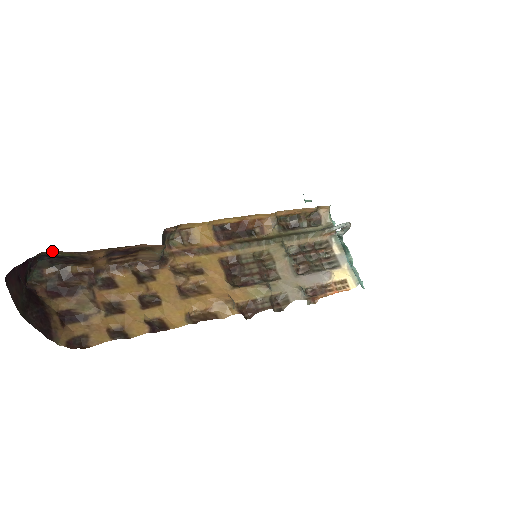
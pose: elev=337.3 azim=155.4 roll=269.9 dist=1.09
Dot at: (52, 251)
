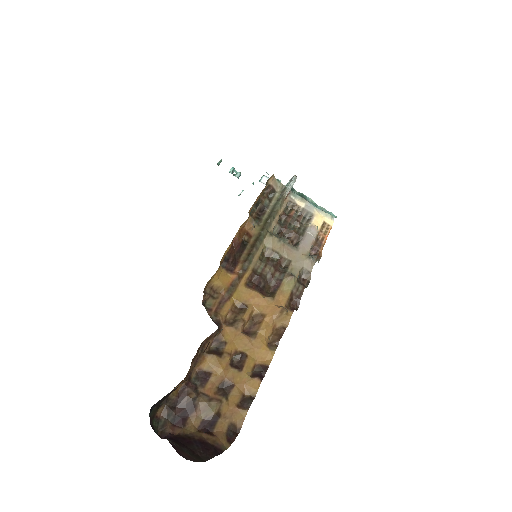
Dot at: occluded
